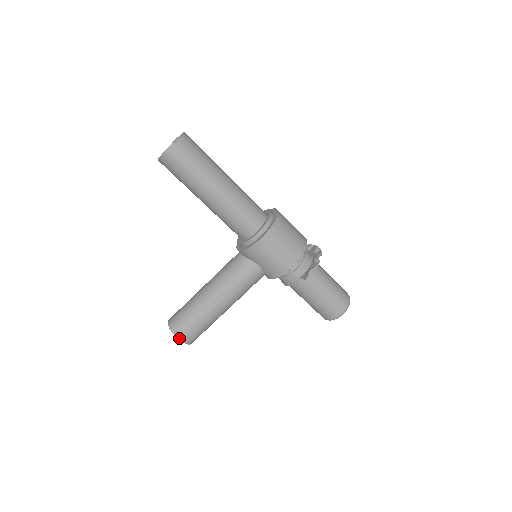
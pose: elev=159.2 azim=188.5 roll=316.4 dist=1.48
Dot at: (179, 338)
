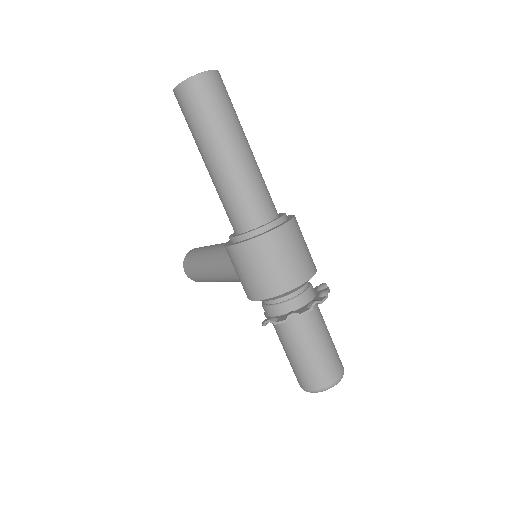
Dot at: (185, 270)
